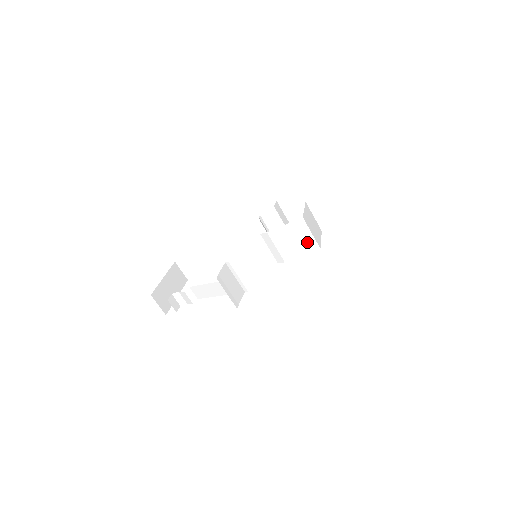
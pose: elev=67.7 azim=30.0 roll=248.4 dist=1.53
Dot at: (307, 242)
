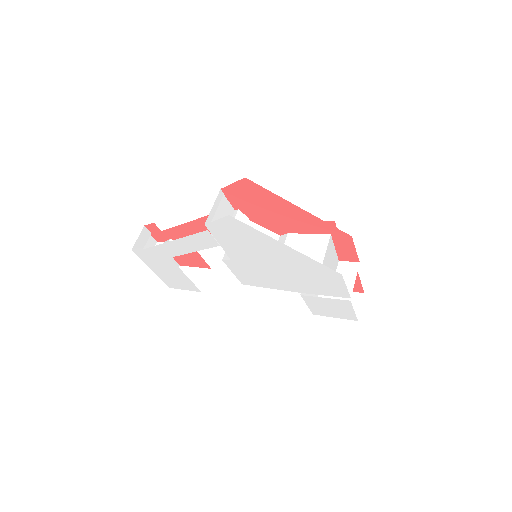
Dot at: (314, 259)
